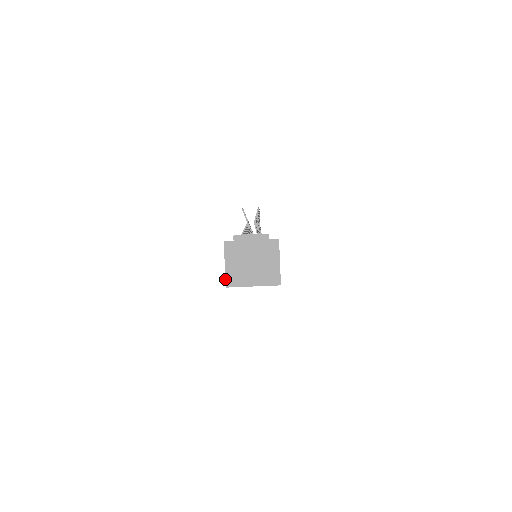
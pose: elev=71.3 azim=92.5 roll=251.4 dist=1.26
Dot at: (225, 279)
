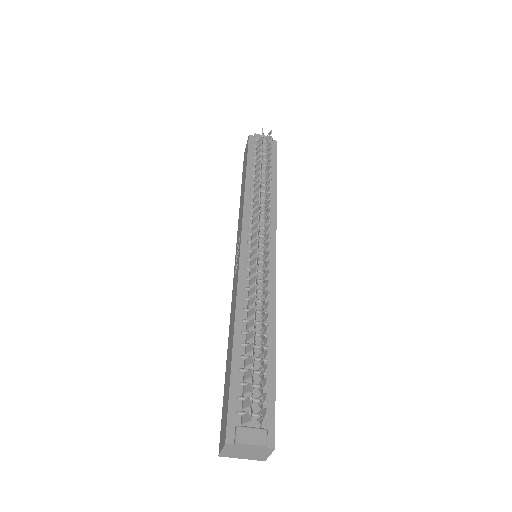
Dot at: (219, 454)
